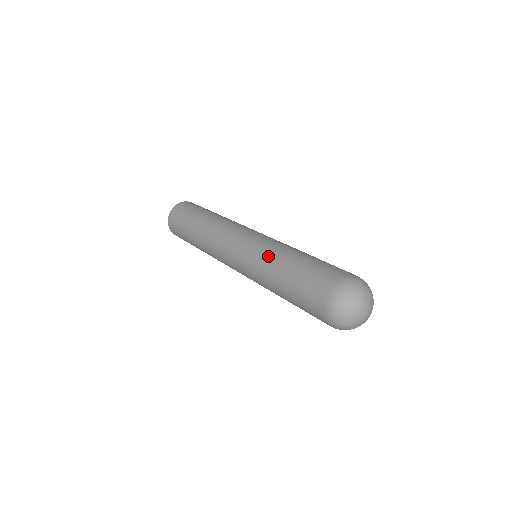
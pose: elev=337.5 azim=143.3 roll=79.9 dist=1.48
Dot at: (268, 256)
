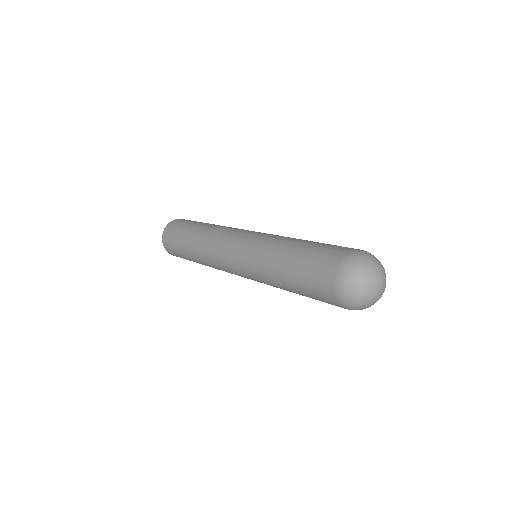
Dot at: (281, 237)
